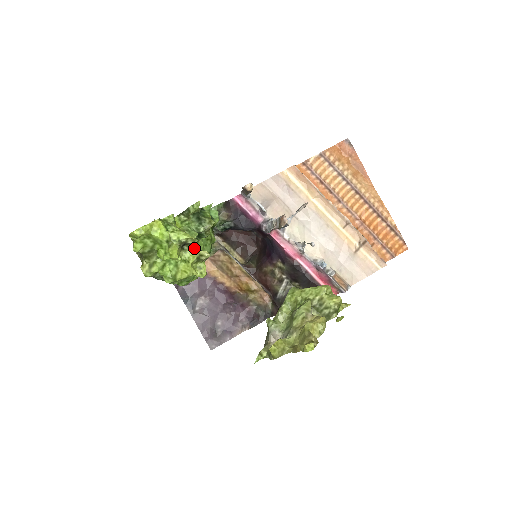
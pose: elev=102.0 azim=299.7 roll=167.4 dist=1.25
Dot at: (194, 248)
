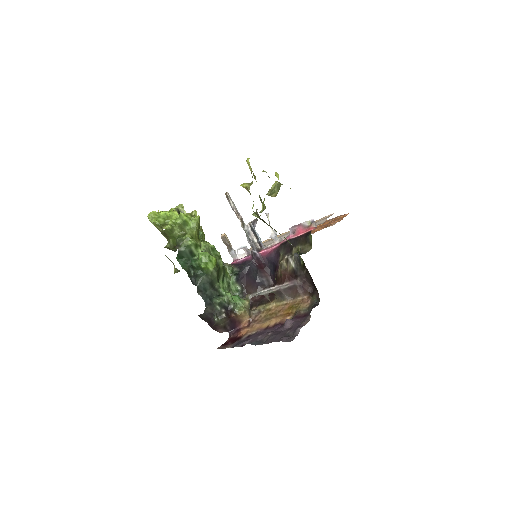
Dot at: occluded
